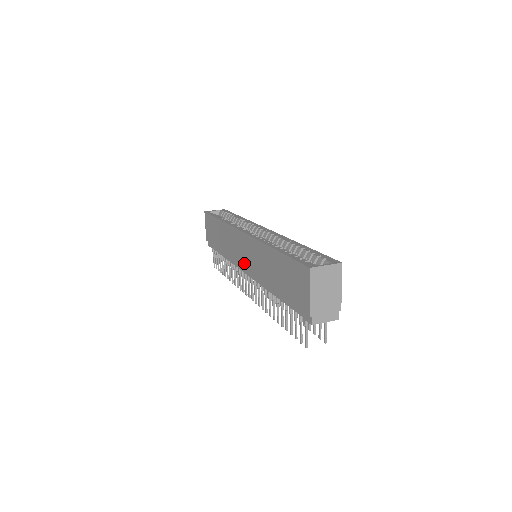
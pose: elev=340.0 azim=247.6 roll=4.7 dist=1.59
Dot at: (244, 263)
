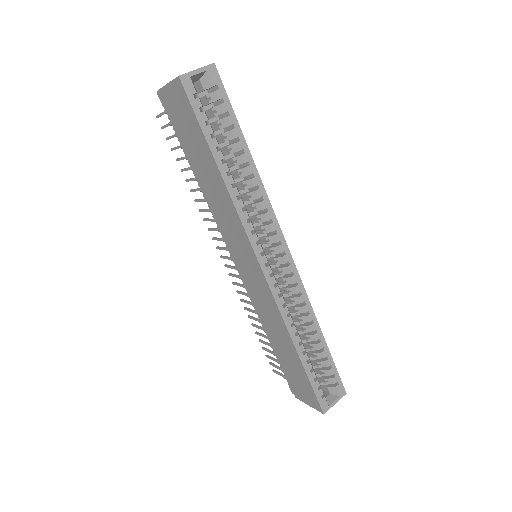
Dot at: (240, 267)
